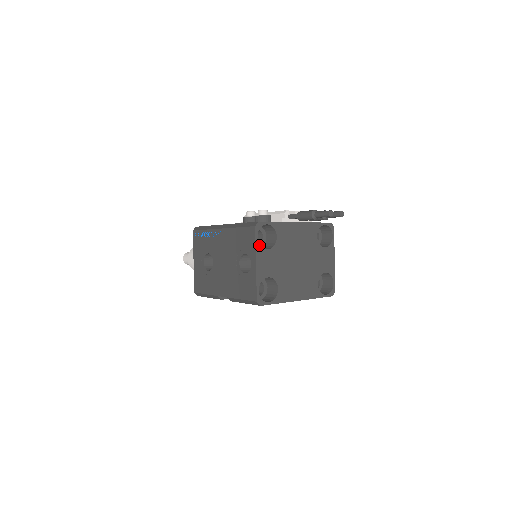
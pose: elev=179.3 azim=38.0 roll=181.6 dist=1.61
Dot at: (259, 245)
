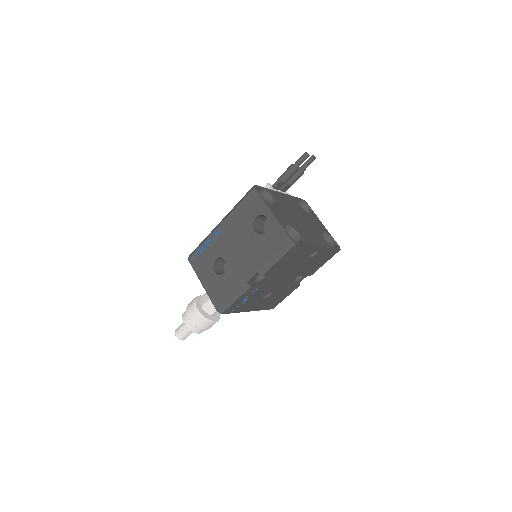
Dot at: (265, 200)
